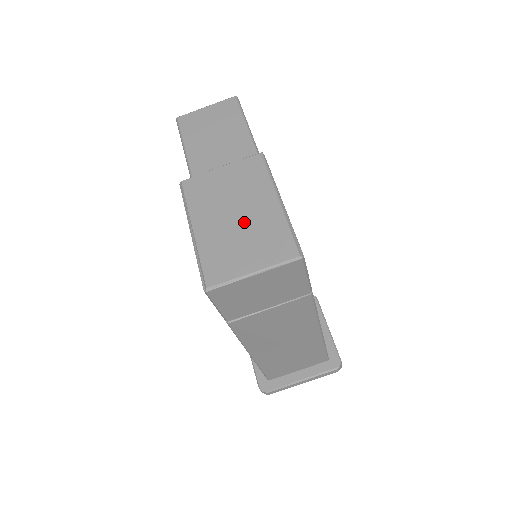
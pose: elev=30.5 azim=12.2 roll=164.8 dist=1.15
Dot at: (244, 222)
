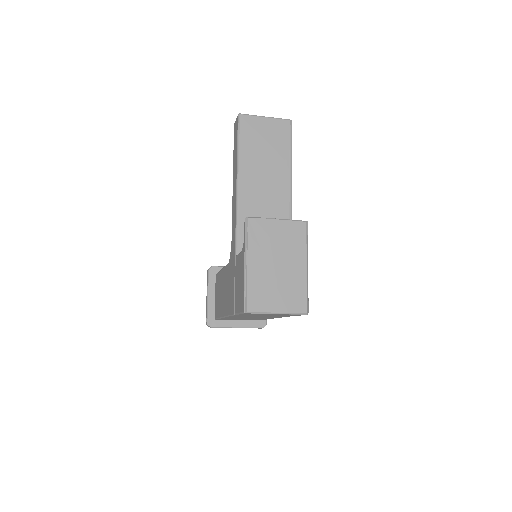
Dot at: (282, 273)
